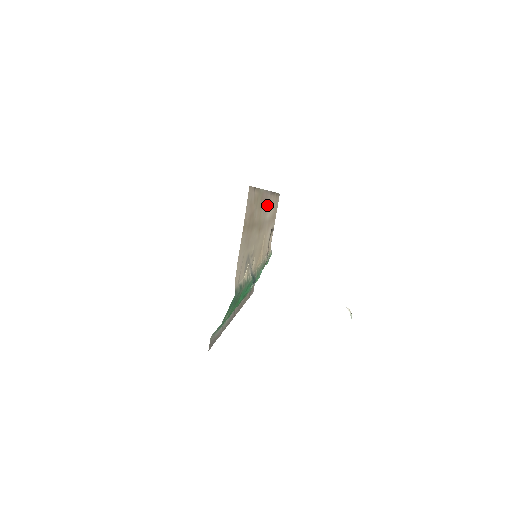
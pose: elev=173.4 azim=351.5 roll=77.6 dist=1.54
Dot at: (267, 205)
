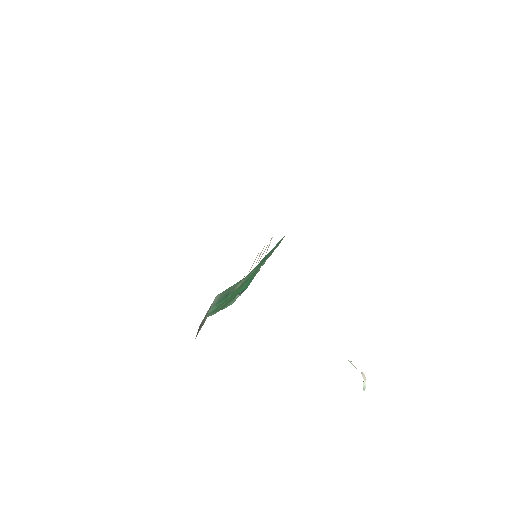
Dot at: occluded
